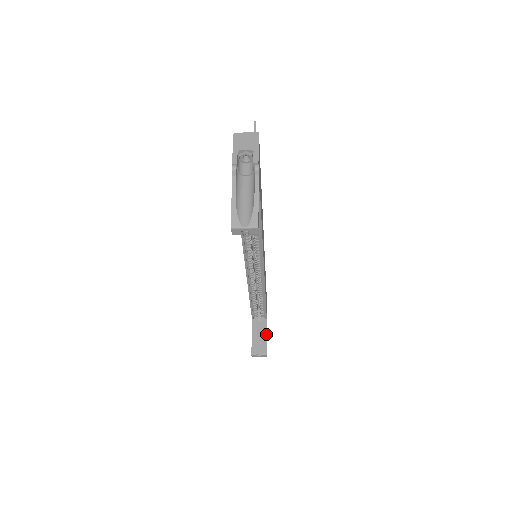
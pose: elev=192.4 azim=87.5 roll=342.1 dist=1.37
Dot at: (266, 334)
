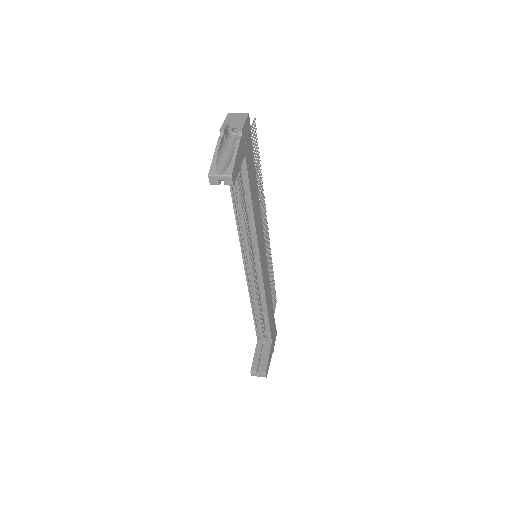
Dot at: (269, 355)
